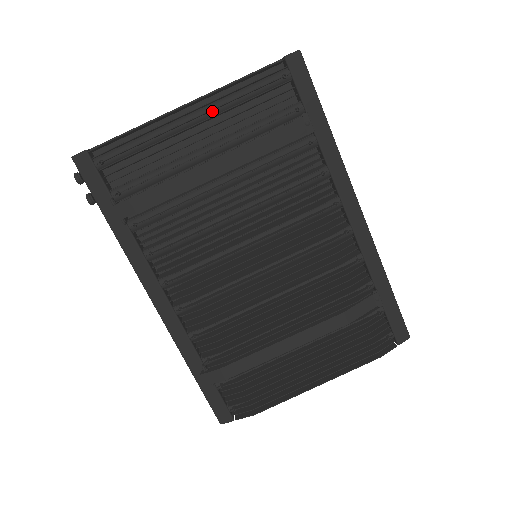
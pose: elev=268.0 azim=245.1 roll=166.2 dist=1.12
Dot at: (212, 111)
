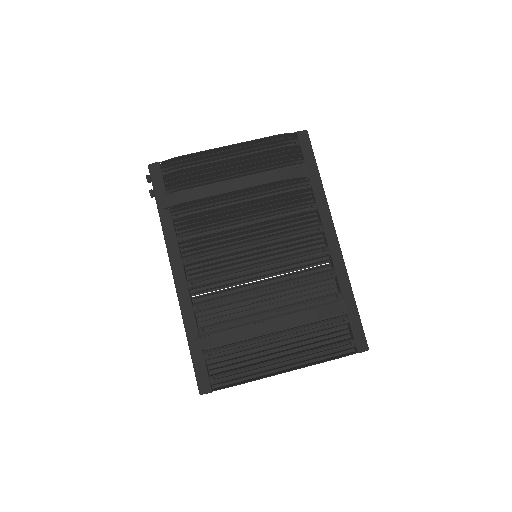
Dot at: (245, 154)
